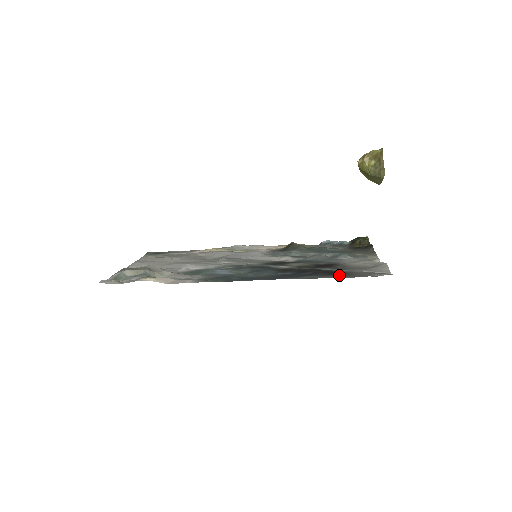
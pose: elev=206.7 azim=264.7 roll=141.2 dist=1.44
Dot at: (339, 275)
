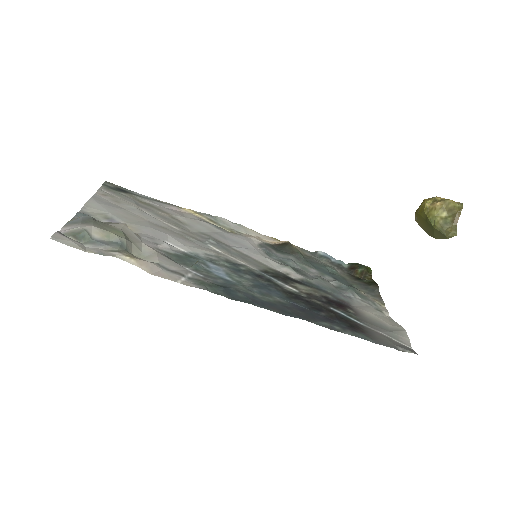
Dot at: (361, 333)
